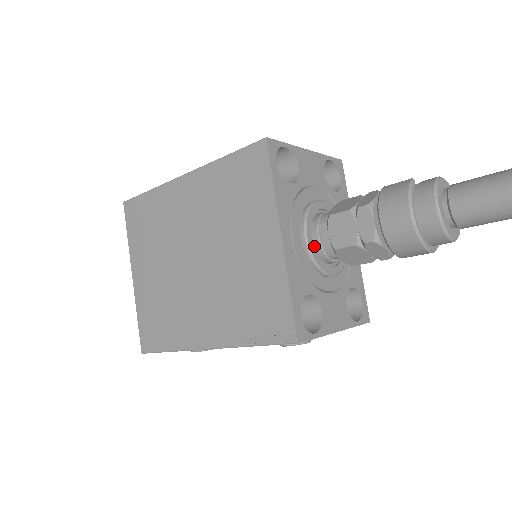
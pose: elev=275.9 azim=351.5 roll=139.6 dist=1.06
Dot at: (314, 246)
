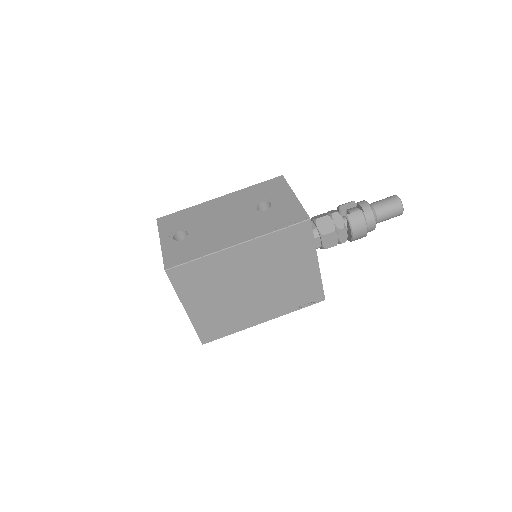
Dot at: occluded
